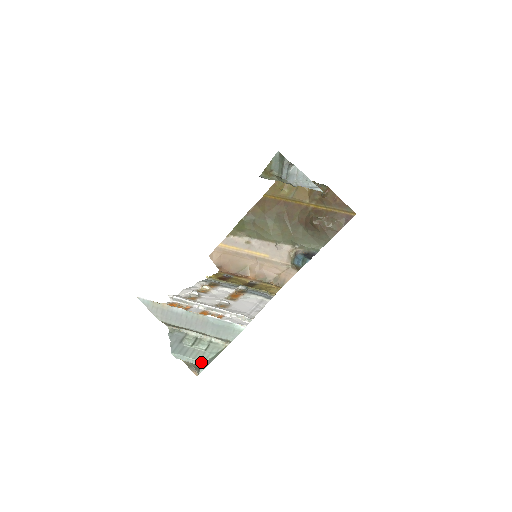
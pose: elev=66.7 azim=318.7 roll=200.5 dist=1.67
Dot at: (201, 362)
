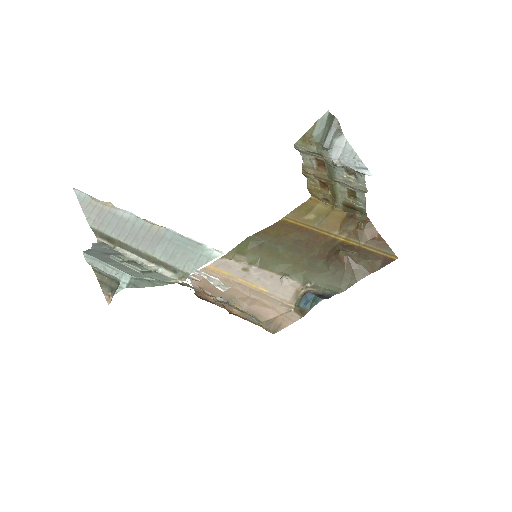
Dot at: (126, 274)
